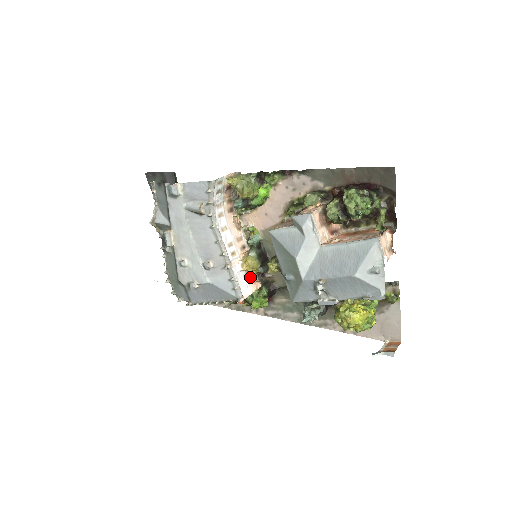
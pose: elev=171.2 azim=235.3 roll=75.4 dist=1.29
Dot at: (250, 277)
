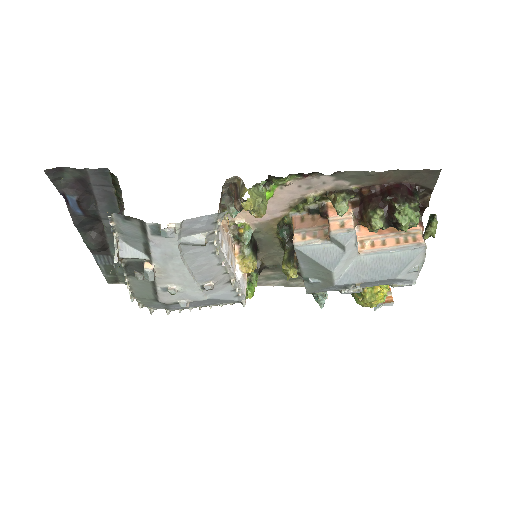
Dot at: occluded
